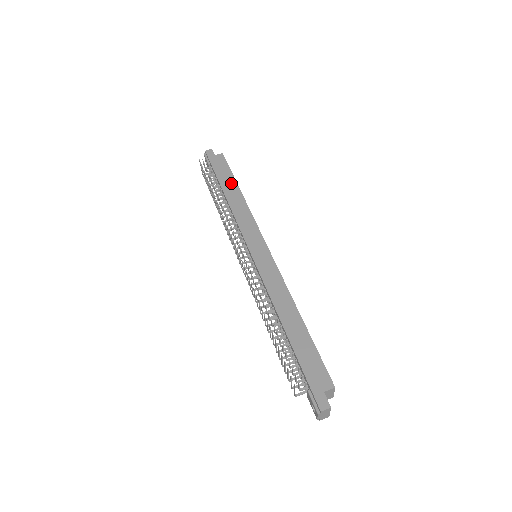
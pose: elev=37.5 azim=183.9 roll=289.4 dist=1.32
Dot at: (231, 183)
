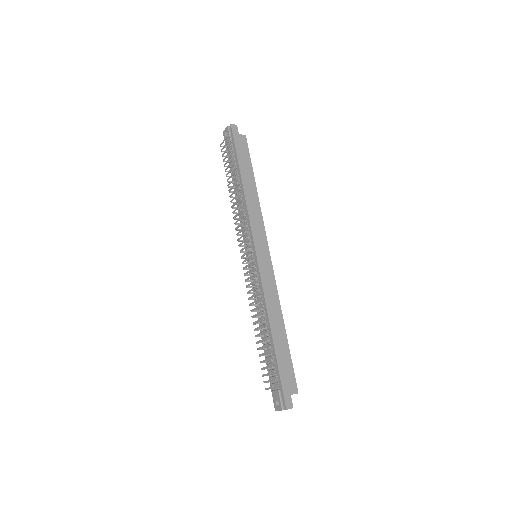
Dot at: (249, 173)
